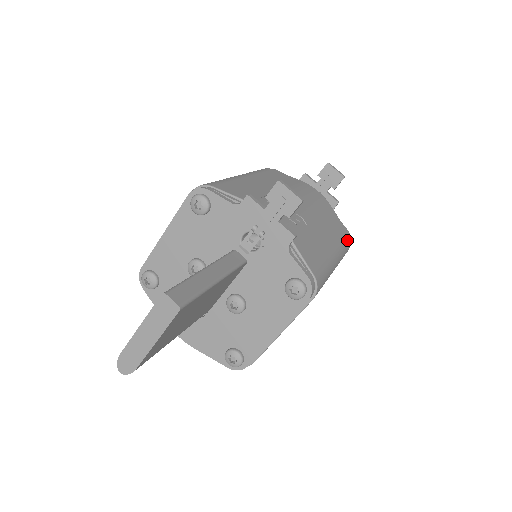
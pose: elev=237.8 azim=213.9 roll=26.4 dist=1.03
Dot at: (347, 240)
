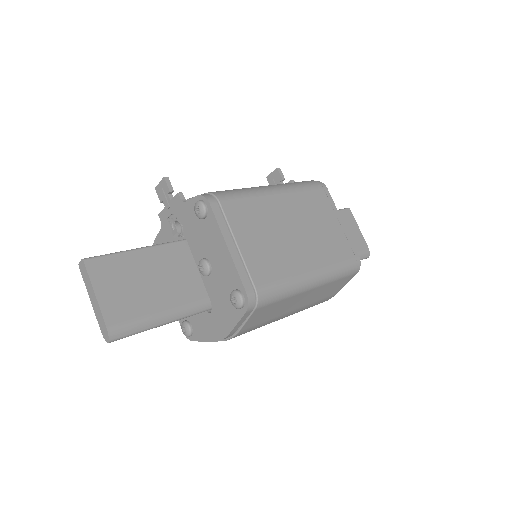
Dot at: (304, 182)
